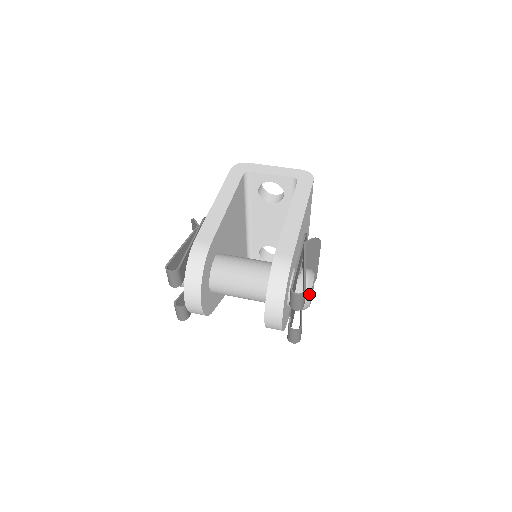
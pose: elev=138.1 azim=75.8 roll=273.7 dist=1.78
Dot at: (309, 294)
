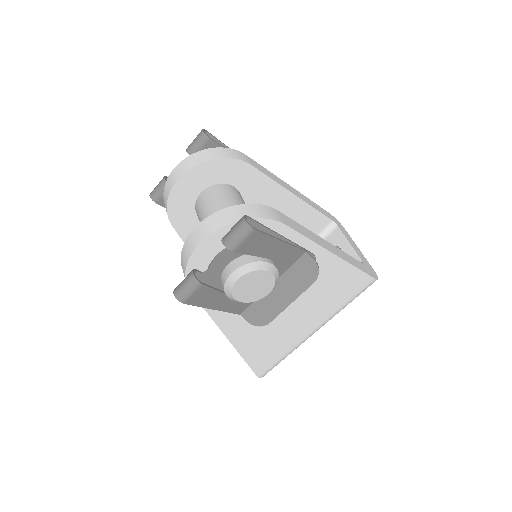
Dot at: (249, 269)
